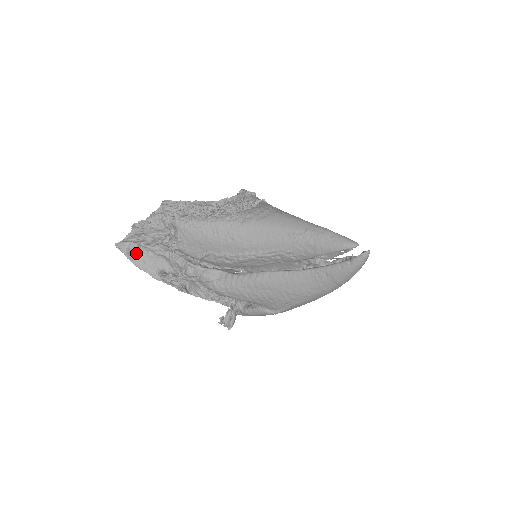
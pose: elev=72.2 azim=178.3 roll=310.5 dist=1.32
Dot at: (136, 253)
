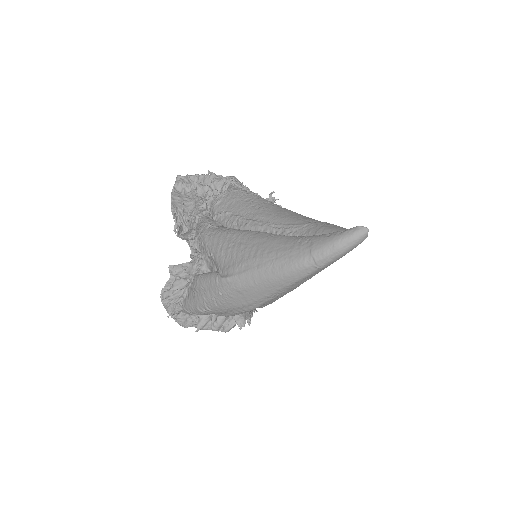
Dot at: (182, 190)
